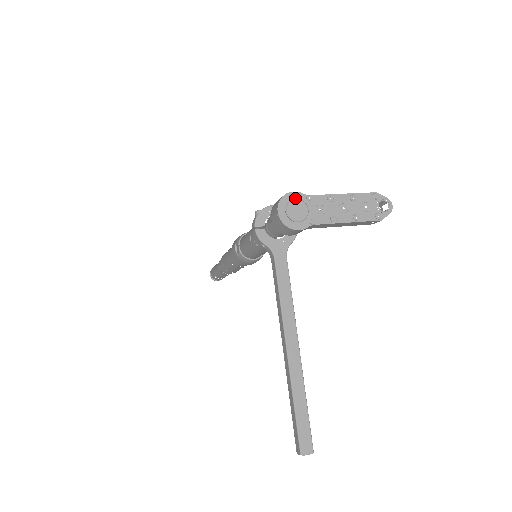
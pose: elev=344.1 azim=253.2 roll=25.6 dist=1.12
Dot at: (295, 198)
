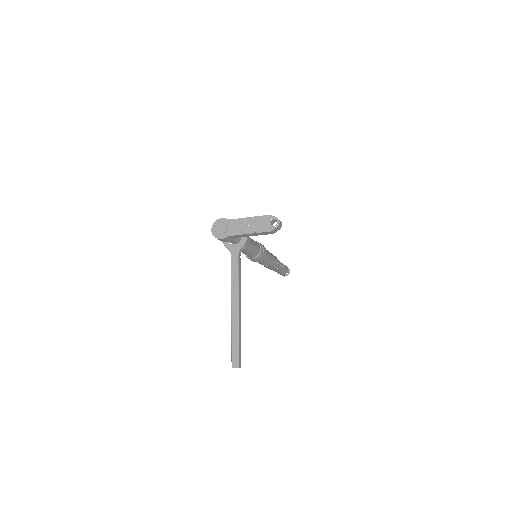
Dot at: (222, 222)
